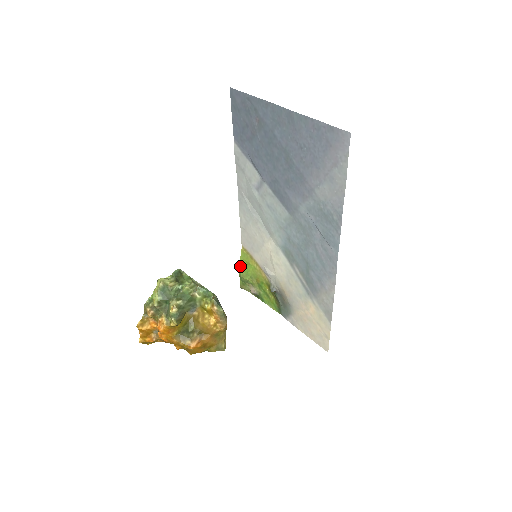
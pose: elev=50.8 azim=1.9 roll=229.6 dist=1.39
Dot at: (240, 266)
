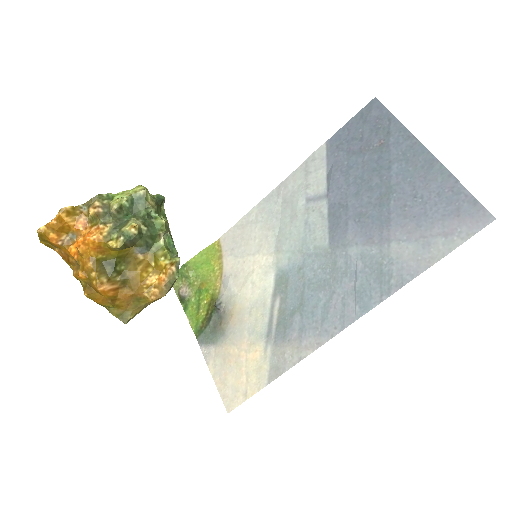
Dot at: (195, 256)
